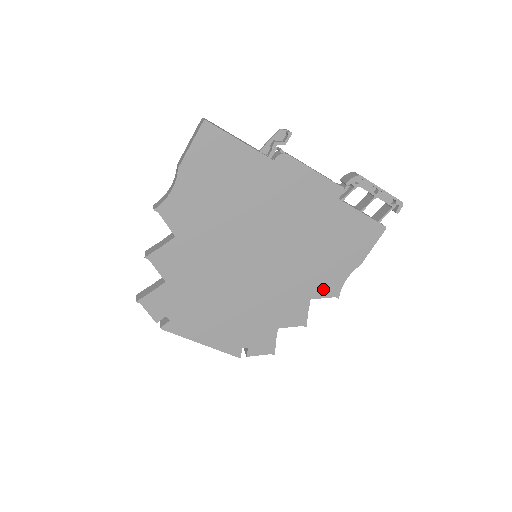
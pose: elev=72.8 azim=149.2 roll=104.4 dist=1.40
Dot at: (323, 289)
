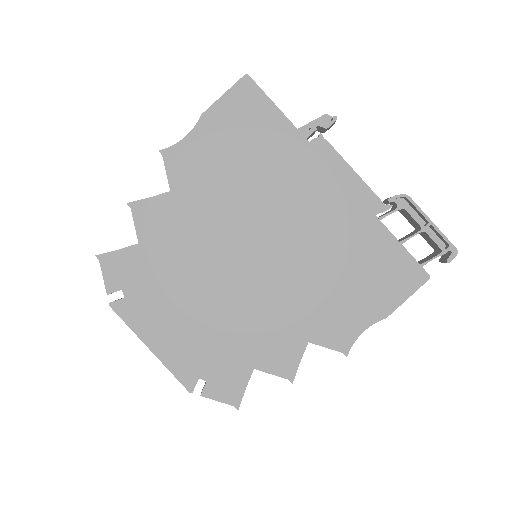
Dot at: (329, 334)
